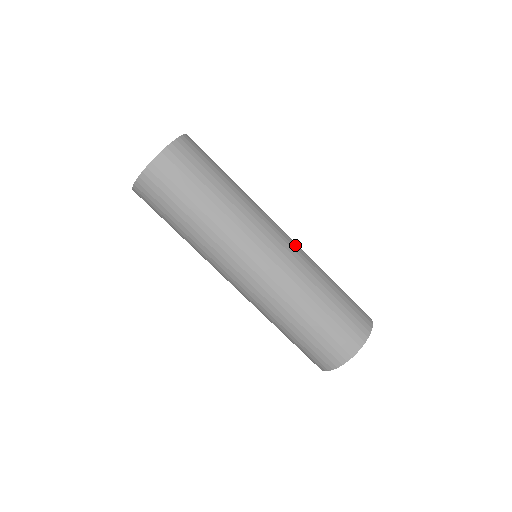
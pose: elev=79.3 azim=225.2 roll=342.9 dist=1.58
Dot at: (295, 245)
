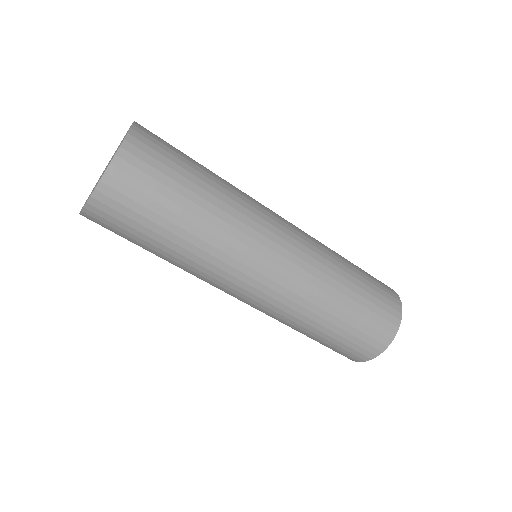
Dot at: (303, 247)
